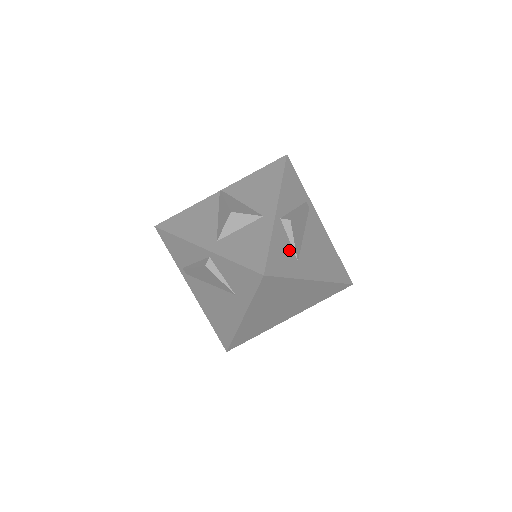
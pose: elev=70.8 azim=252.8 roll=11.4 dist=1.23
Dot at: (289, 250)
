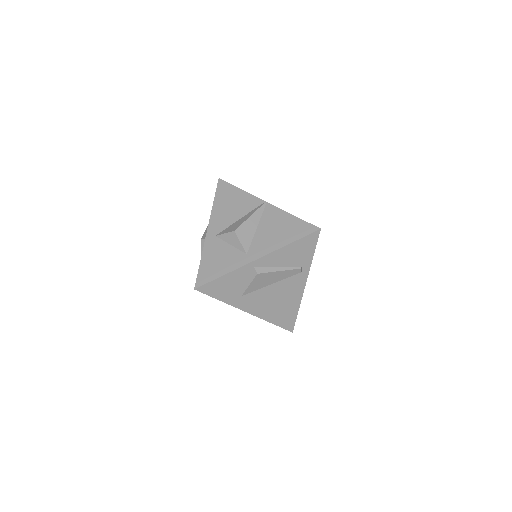
Dot at: (240, 287)
